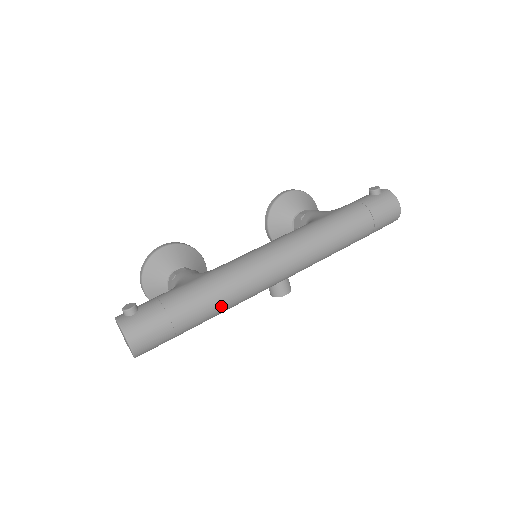
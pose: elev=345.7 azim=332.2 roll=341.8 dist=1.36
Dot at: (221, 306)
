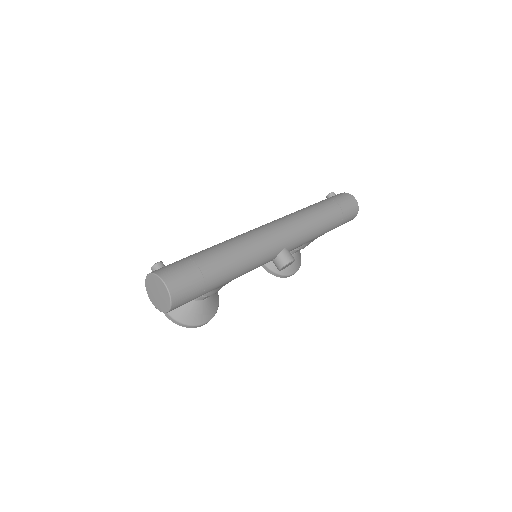
Dot at: (238, 258)
